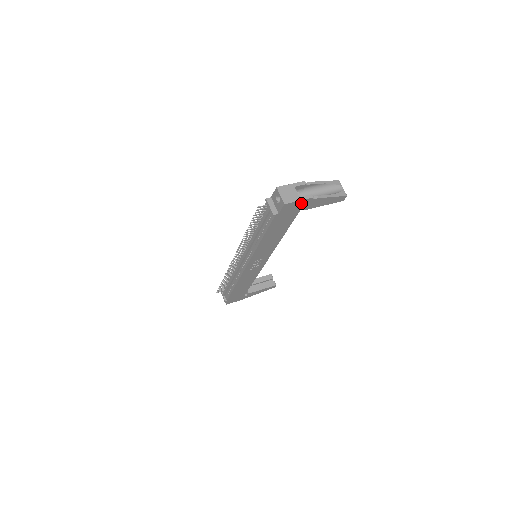
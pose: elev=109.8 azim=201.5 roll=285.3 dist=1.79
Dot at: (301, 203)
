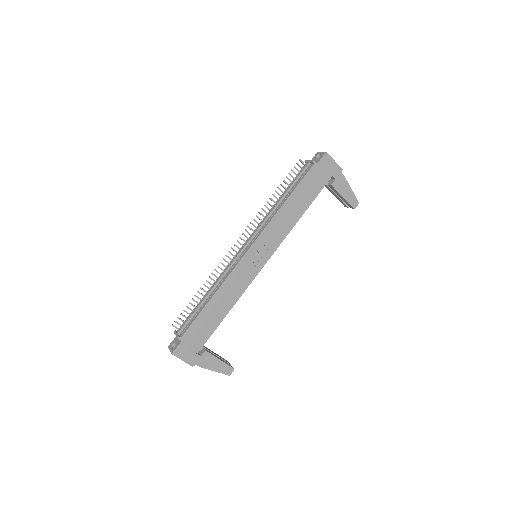
Dot at: (334, 168)
